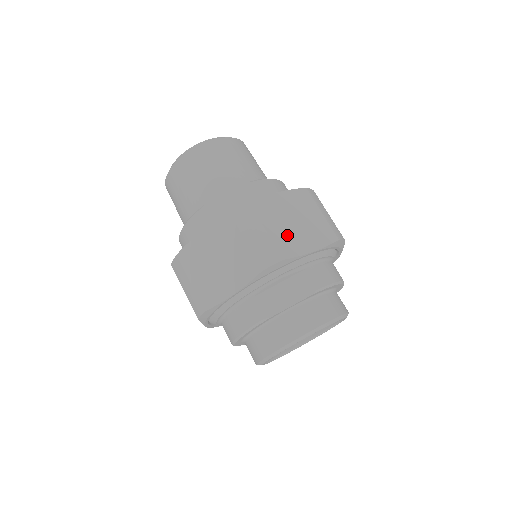
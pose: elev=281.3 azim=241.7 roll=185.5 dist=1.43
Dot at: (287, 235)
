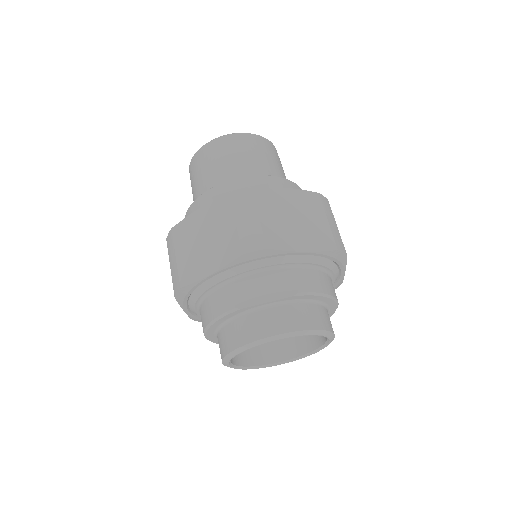
Dot at: (281, 228)
